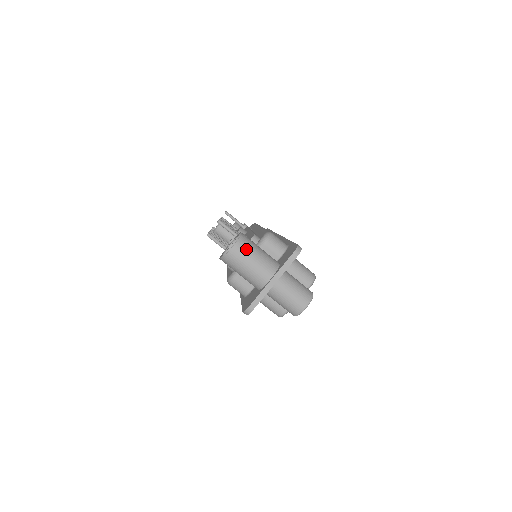
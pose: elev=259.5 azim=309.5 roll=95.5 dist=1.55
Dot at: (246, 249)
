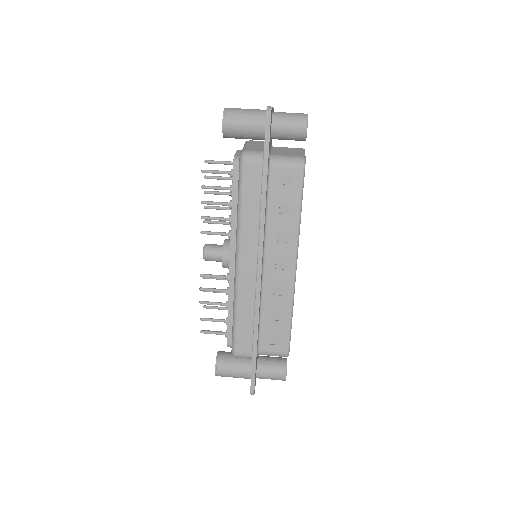
Dot at: occluded
